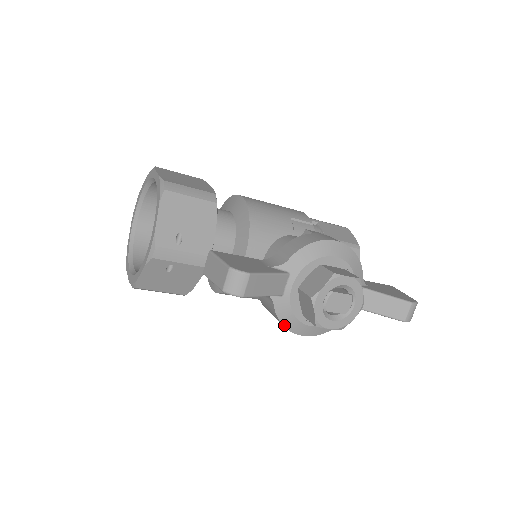
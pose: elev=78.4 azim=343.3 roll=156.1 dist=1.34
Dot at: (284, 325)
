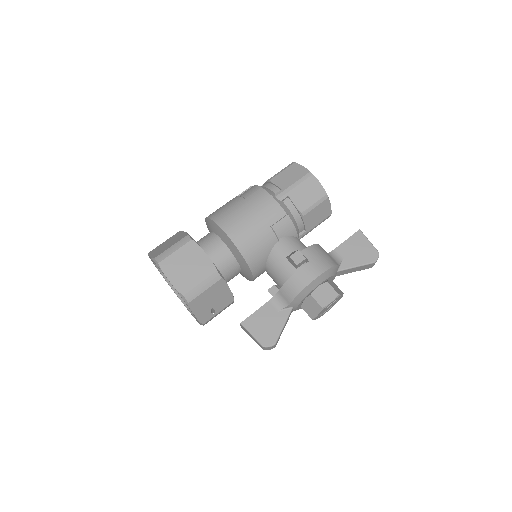
Dot at: occluded
